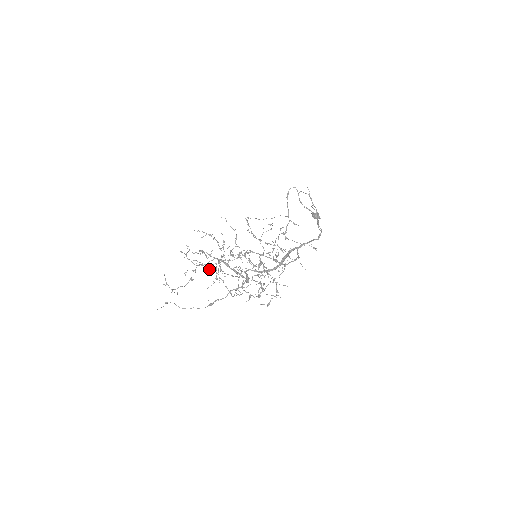
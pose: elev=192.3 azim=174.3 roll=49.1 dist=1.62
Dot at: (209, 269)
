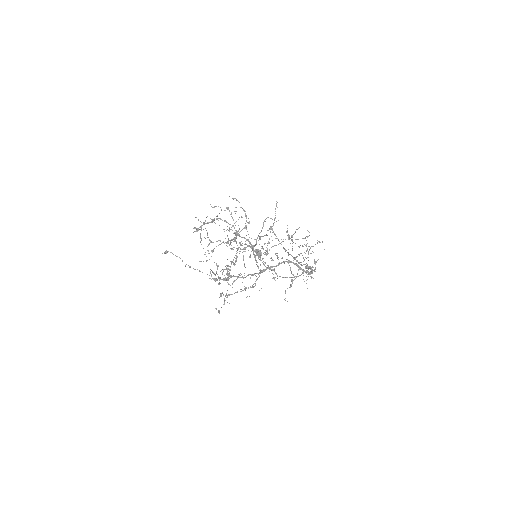
Dot at: (209, 243)
